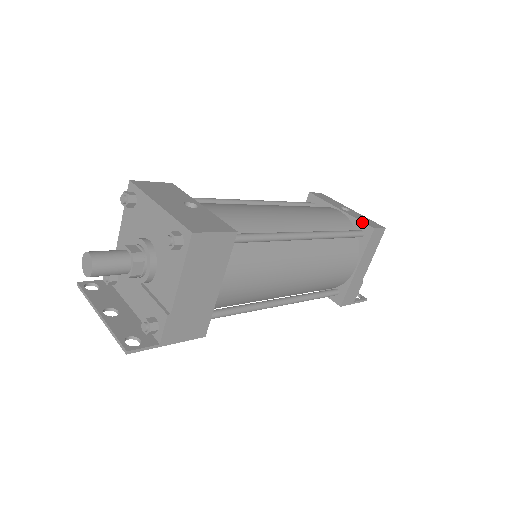
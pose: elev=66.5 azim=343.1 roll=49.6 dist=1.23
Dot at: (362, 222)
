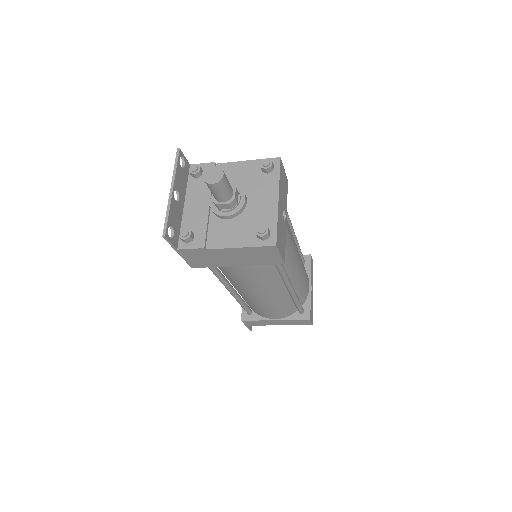
Dot at: (310, 308)
